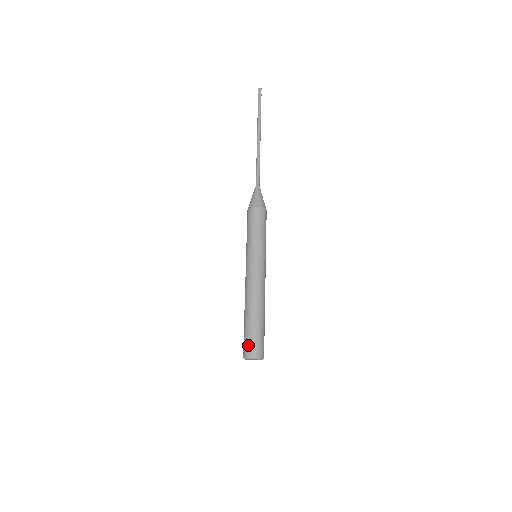
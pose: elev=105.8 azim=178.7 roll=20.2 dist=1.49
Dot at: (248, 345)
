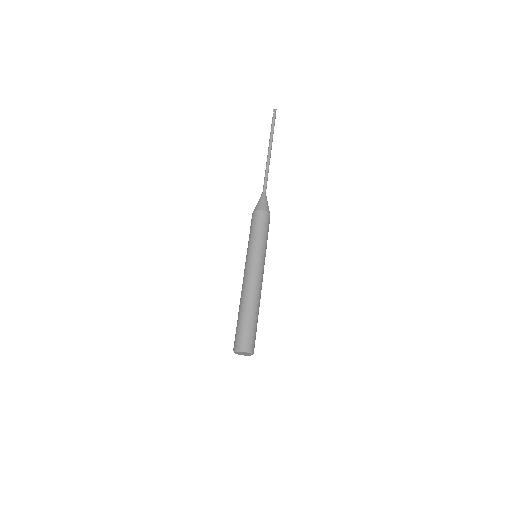
Dot at: (239, 338)
